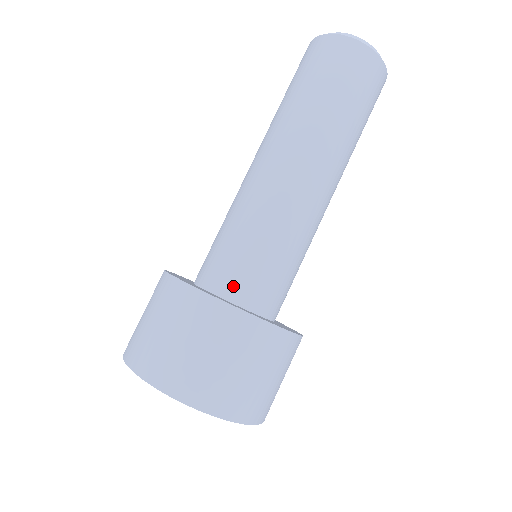
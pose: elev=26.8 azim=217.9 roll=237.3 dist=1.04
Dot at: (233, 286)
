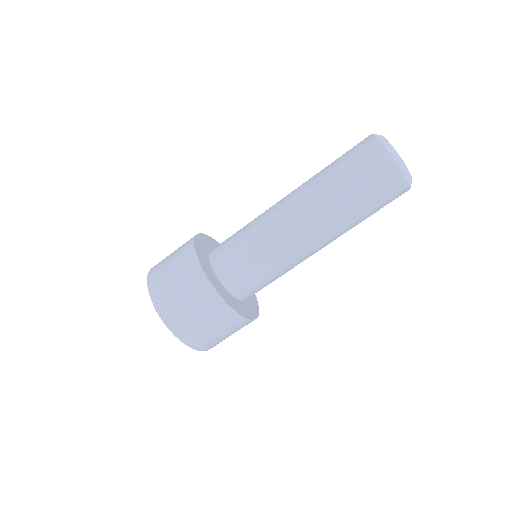
Dot at: (219, 261)
